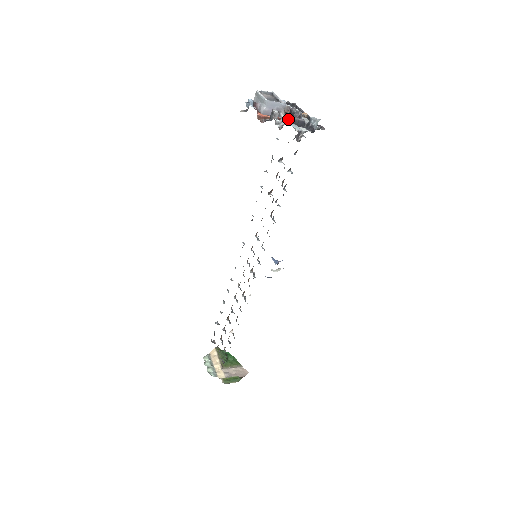
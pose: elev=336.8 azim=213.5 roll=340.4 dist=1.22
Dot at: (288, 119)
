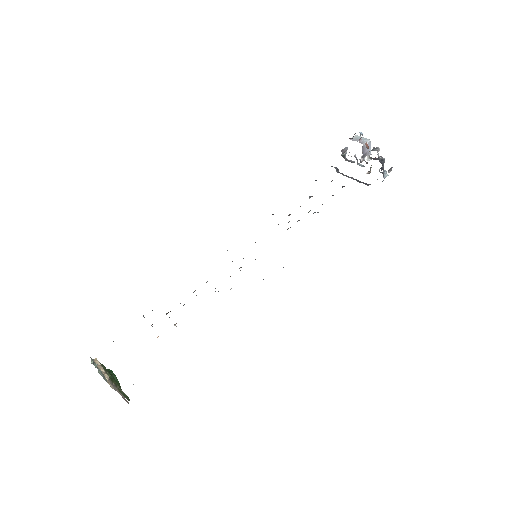
Dot at: (380, 159)
